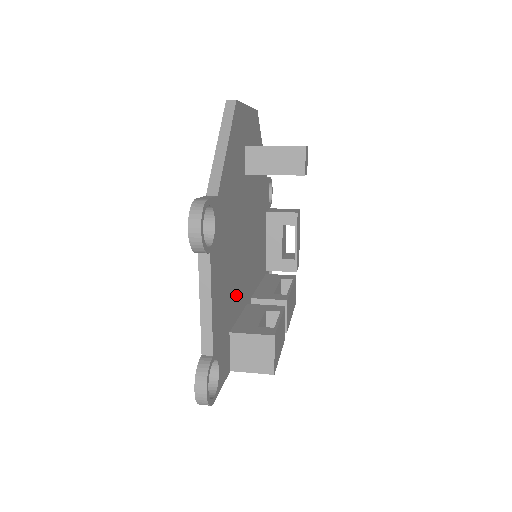
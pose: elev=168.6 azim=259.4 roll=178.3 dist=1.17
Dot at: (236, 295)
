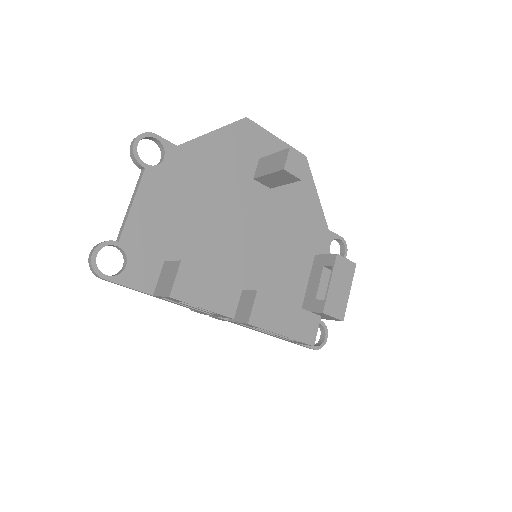
Dot at: (195, 249)
